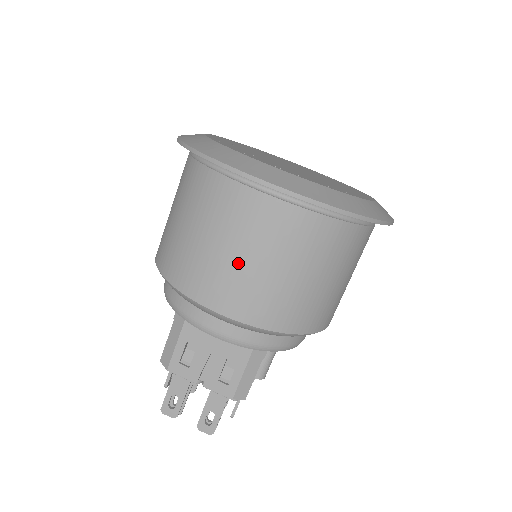
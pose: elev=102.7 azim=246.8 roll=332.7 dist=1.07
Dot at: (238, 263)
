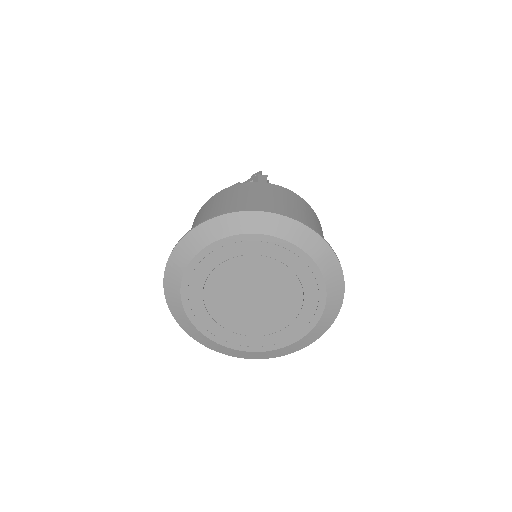
Dot at: occluded
